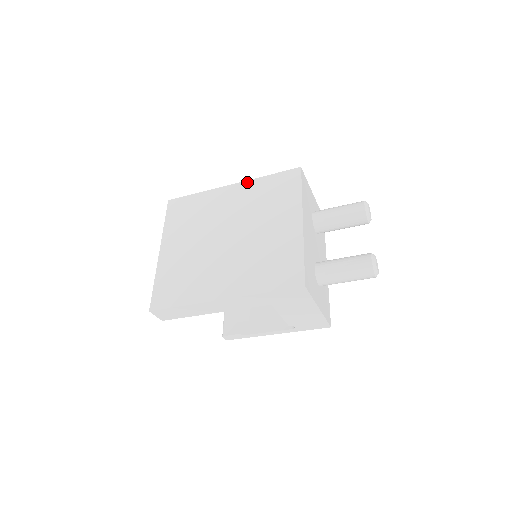
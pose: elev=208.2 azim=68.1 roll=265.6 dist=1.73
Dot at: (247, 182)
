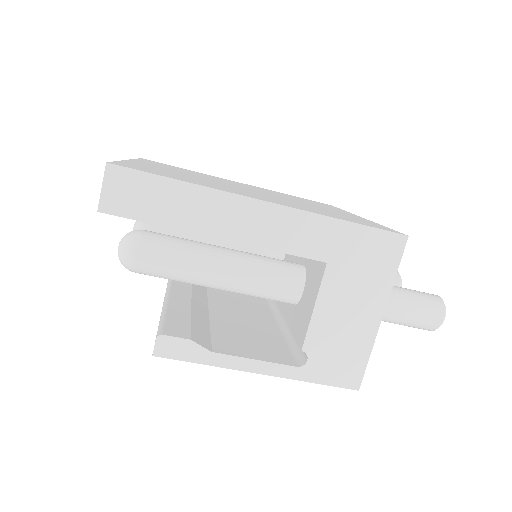
Dot at: occluded
